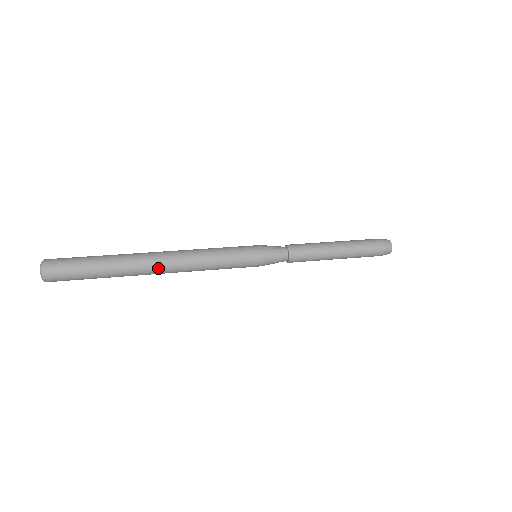
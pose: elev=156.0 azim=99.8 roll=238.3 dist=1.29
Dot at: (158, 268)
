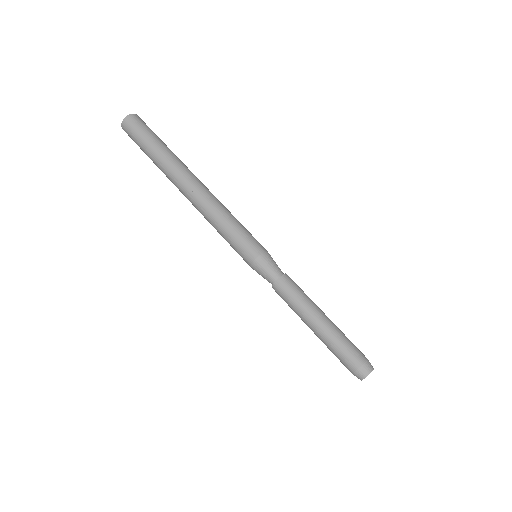
Dot at: (183, 191)
